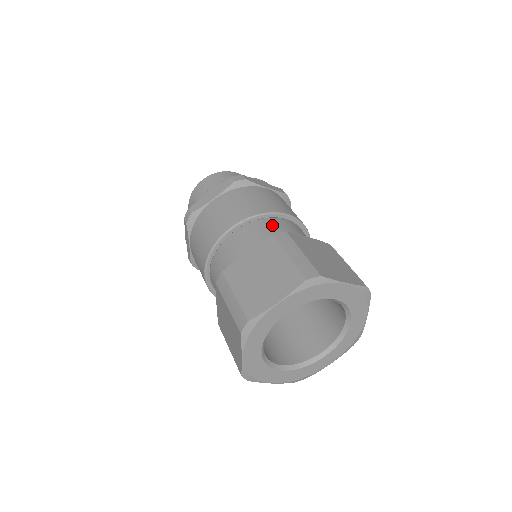
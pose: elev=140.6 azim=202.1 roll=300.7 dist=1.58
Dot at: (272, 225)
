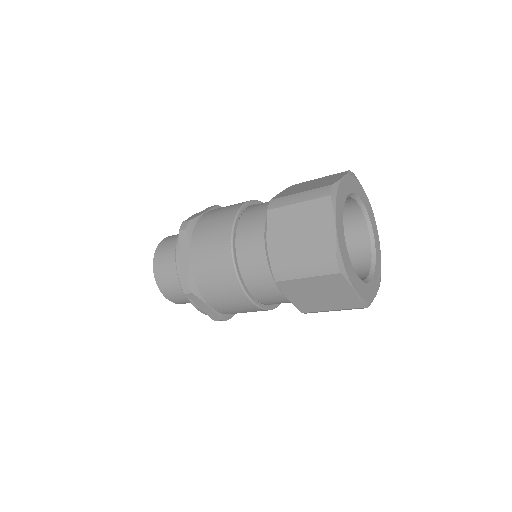
Dot at: occluded
